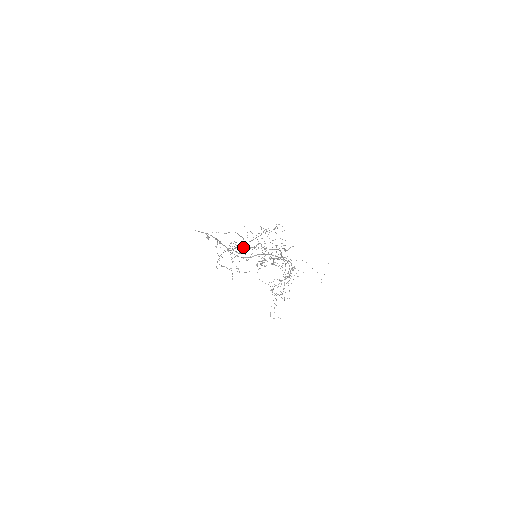
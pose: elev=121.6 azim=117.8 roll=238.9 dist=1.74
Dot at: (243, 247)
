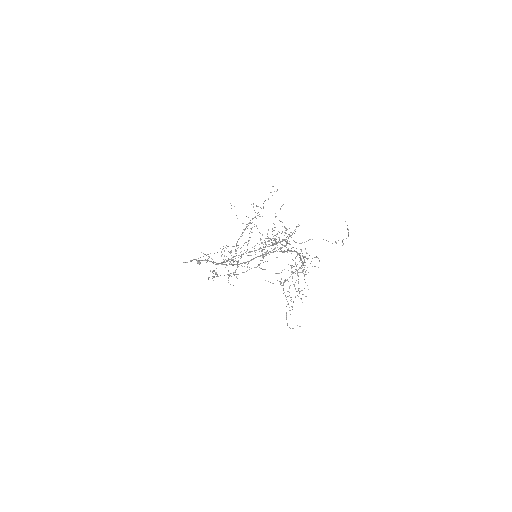
Dot at: occluded
